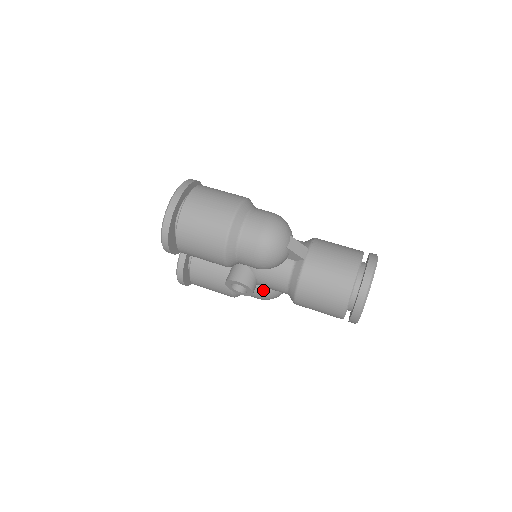
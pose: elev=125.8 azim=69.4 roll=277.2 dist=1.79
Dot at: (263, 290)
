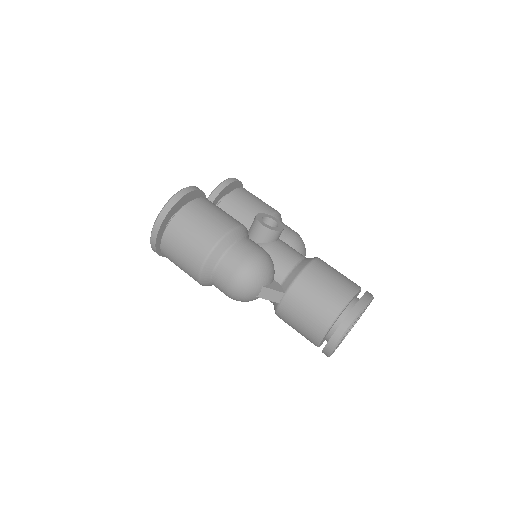
Dot at: occluded
